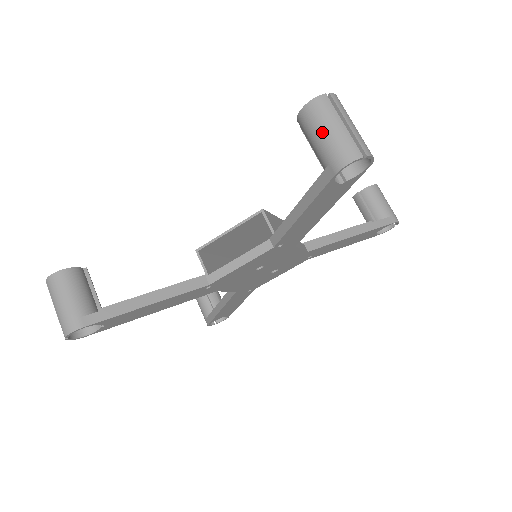
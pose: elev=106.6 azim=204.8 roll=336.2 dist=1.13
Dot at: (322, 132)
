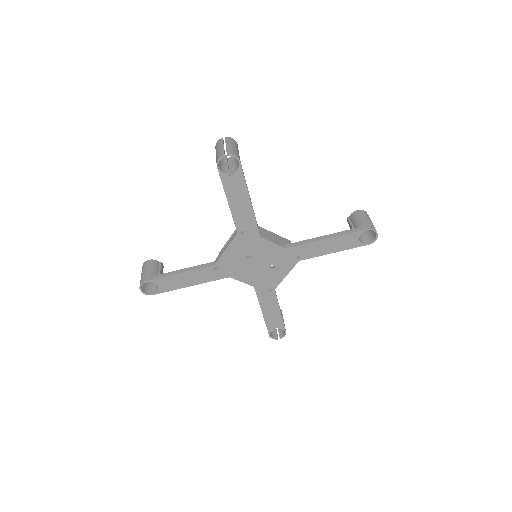
Dot at: (216, 153)
